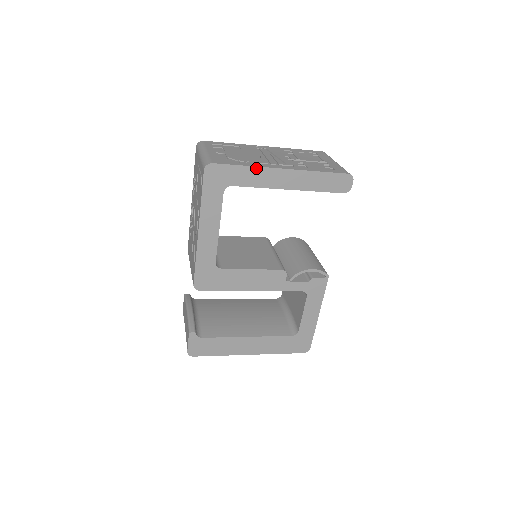
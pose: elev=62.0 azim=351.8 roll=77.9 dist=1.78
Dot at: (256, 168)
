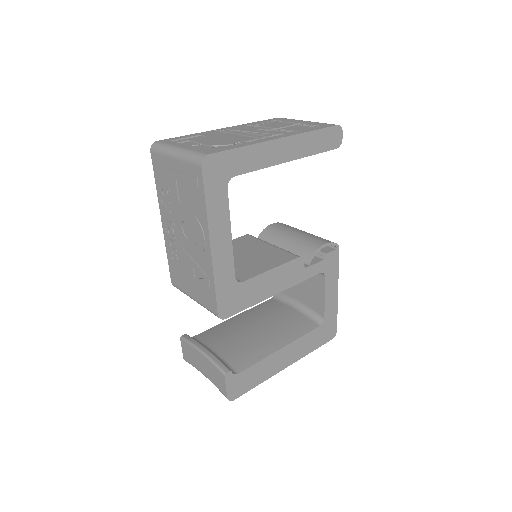
Dot at: (254, 146)
